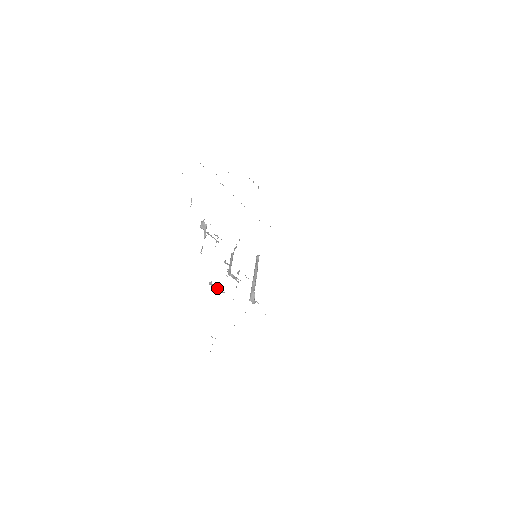
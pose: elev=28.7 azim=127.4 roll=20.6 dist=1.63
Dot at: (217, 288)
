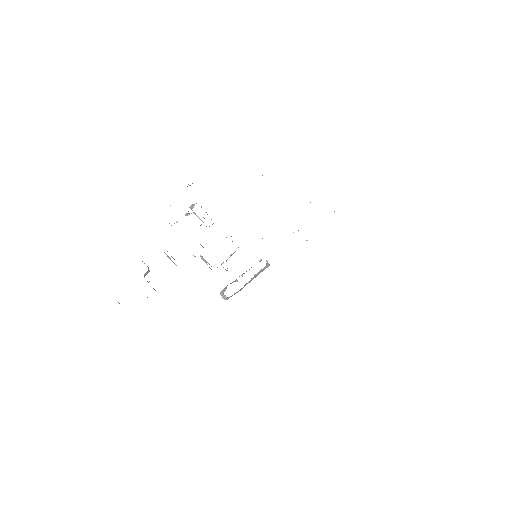
Dot at: occluded
